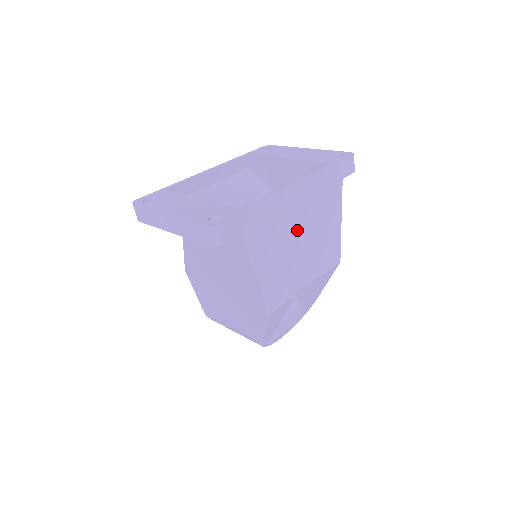
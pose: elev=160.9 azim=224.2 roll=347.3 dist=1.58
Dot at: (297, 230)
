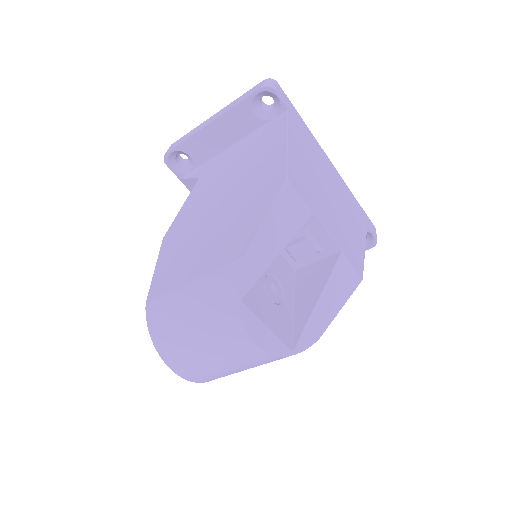
Dot at: (327, 183)
